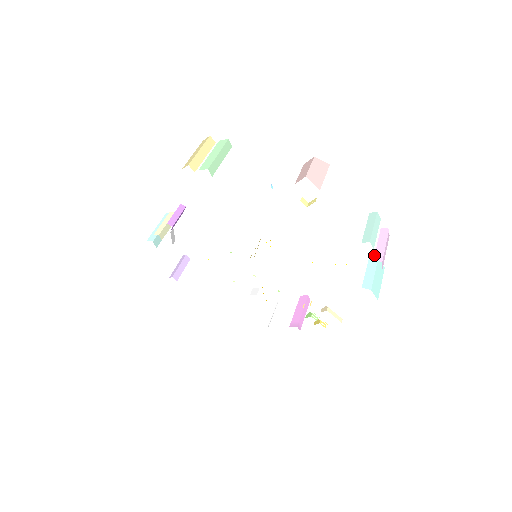
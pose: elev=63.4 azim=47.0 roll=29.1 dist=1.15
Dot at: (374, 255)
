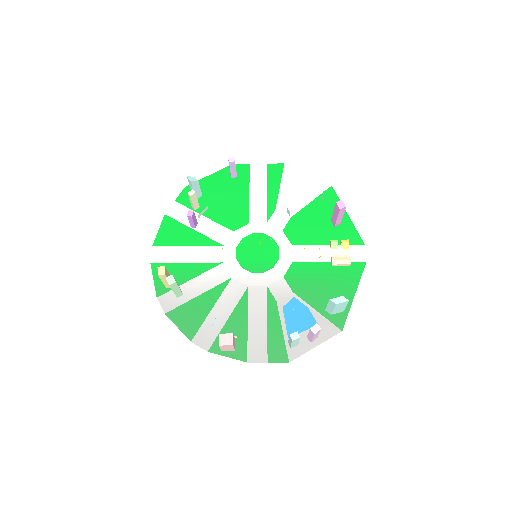
Dot at: (307, 336)
